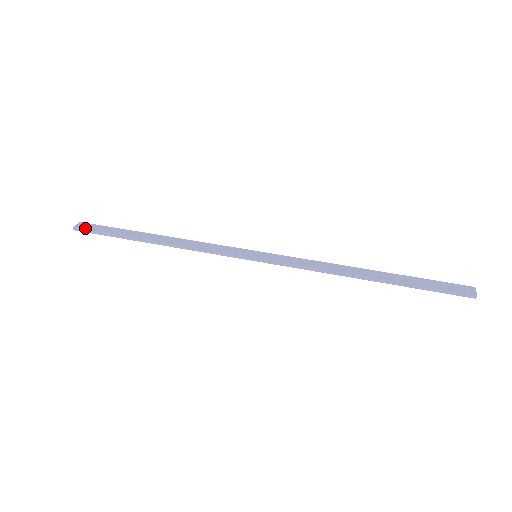
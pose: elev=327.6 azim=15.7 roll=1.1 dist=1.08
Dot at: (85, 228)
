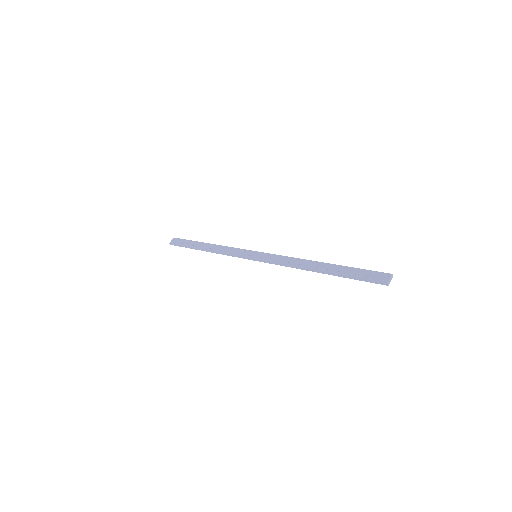
Dot at: (174, 243)
